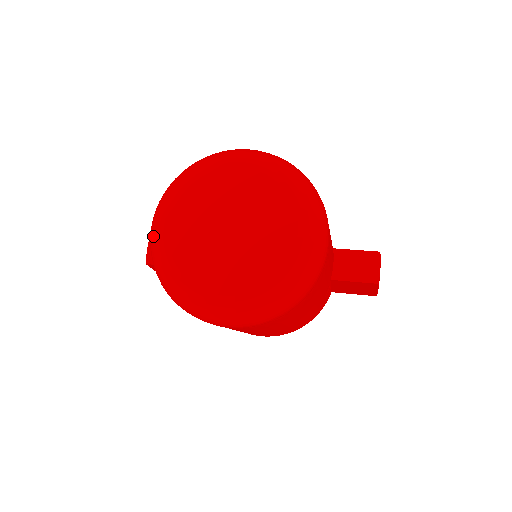
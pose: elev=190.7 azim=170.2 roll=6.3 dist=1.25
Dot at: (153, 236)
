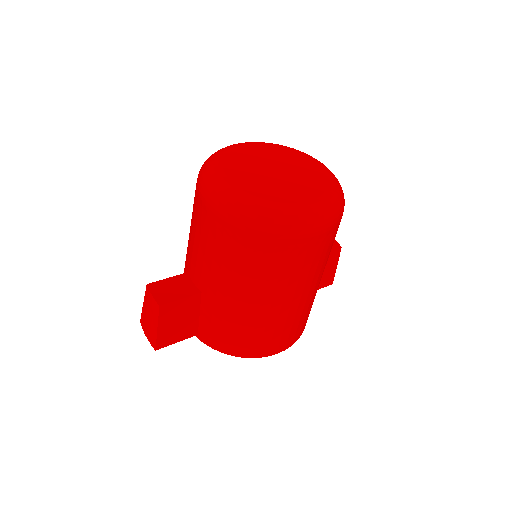
Dot at: (220, 193)
